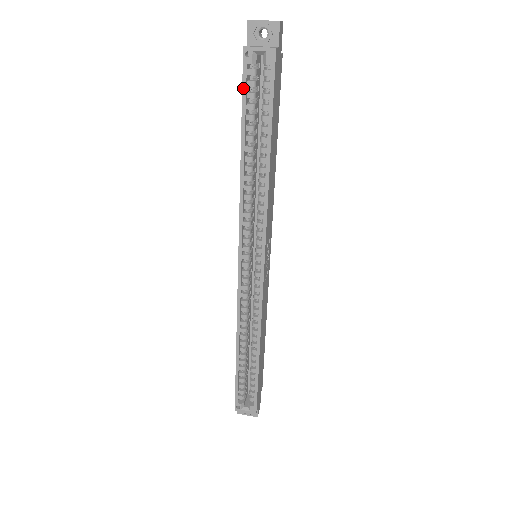
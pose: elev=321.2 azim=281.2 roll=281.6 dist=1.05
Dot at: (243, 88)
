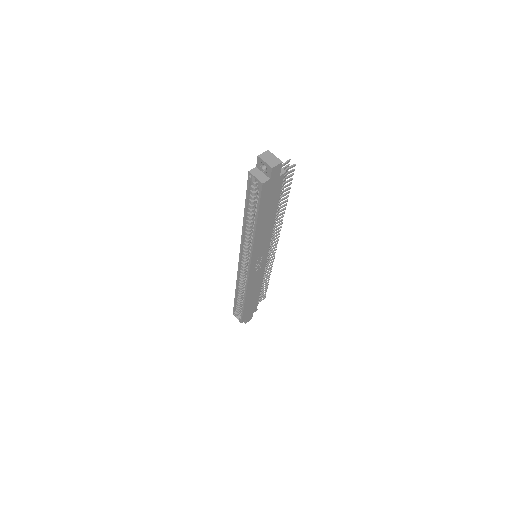
Dot at: (247, 188)
